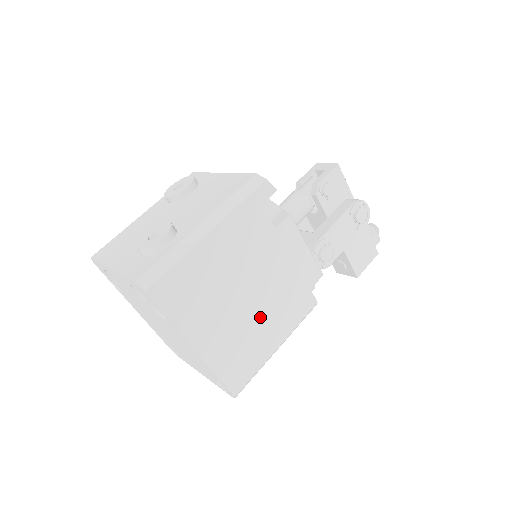
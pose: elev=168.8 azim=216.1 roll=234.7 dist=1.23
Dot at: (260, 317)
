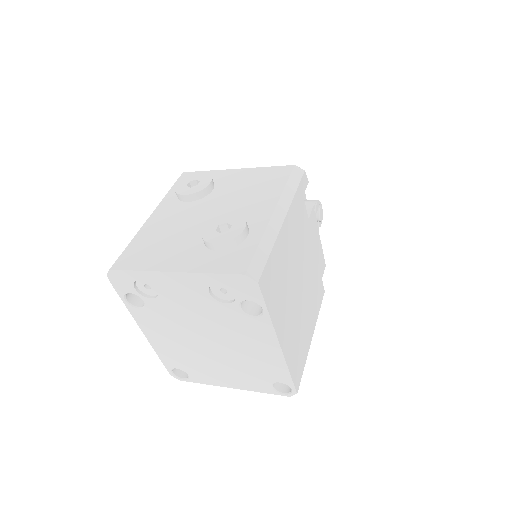
Dot at: (305, 308)
